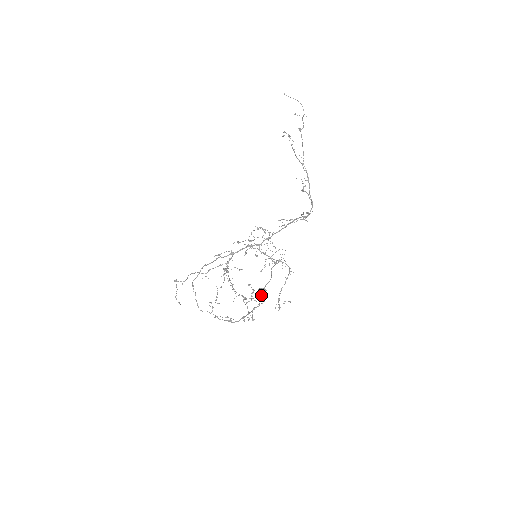
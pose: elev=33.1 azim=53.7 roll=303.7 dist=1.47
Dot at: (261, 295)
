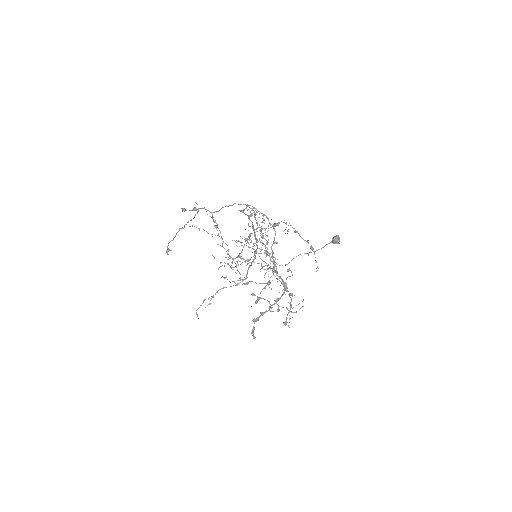
Dot at: (339, 241)
